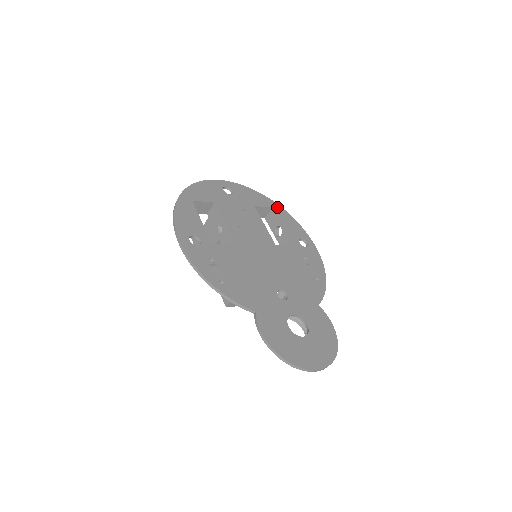
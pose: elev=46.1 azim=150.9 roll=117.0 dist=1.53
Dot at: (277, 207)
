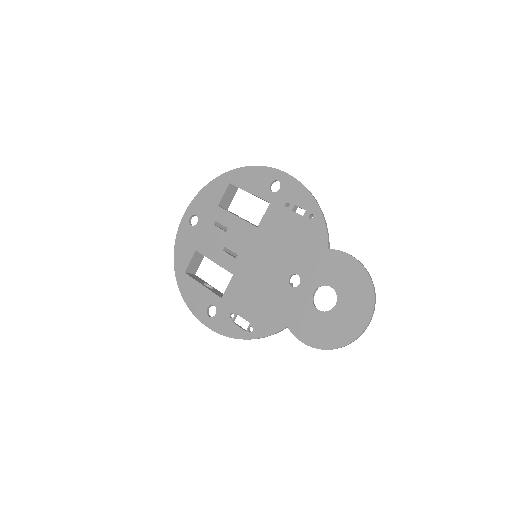
Dot at: (232, 176)
